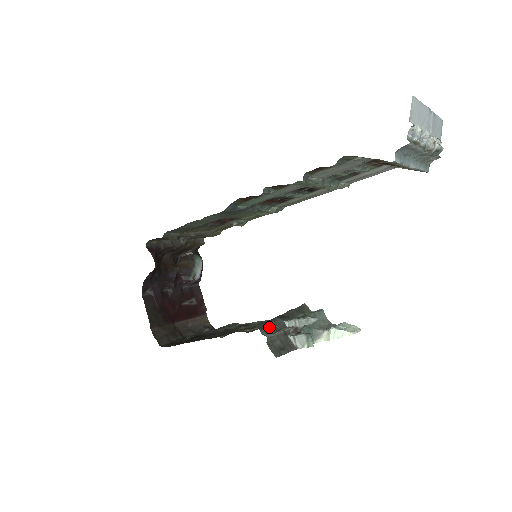
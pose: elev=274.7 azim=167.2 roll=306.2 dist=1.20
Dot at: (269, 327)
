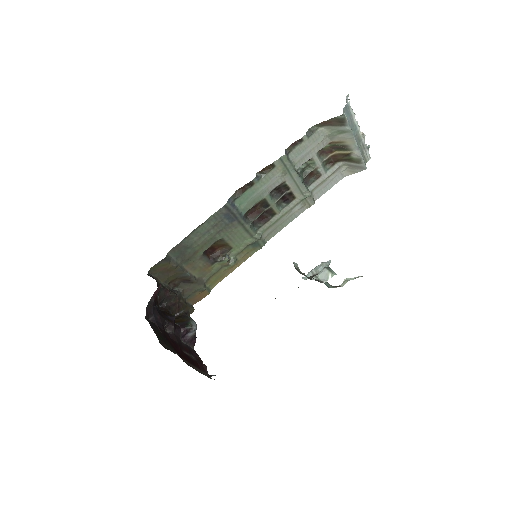
Dot at: occluded
